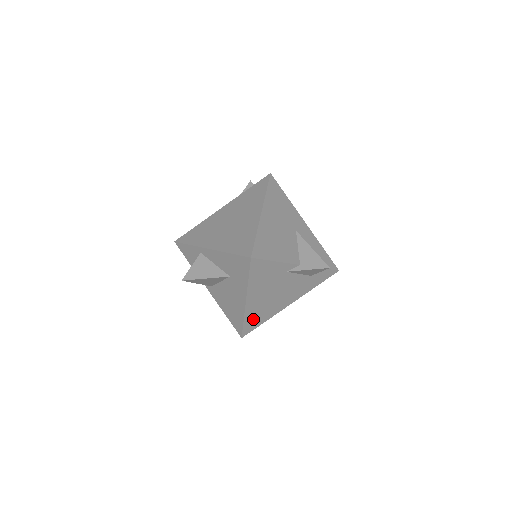
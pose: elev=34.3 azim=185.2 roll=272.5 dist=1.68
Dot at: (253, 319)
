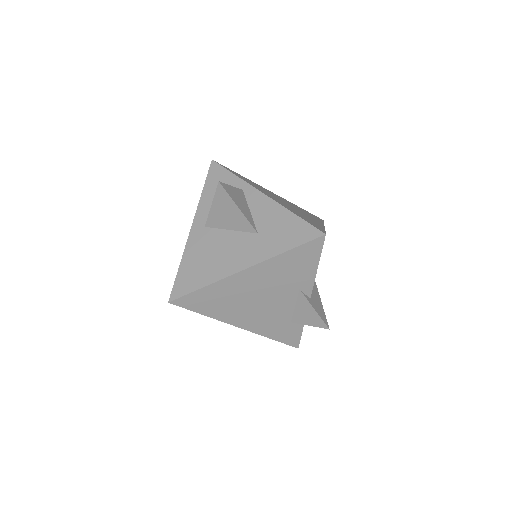
Dot at: (209, 297)
